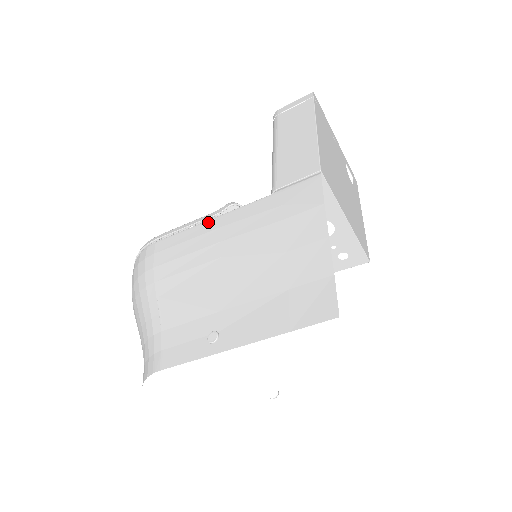
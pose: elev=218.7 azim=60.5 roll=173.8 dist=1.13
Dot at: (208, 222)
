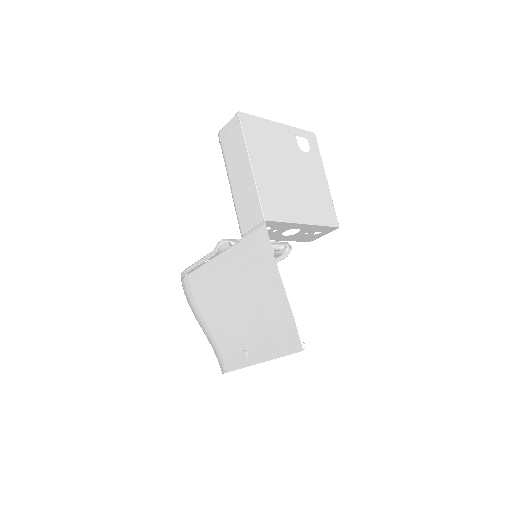
Dot at: (211, 262)
